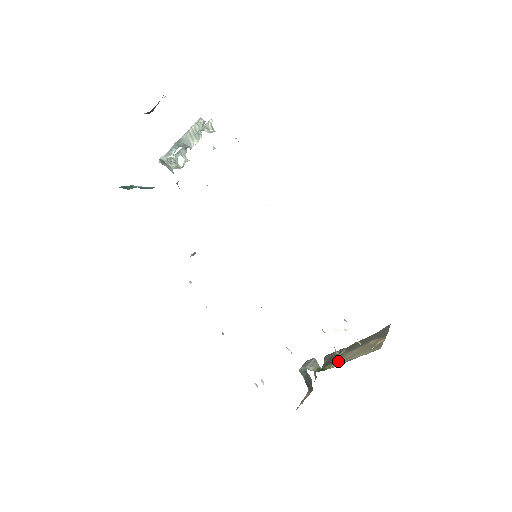
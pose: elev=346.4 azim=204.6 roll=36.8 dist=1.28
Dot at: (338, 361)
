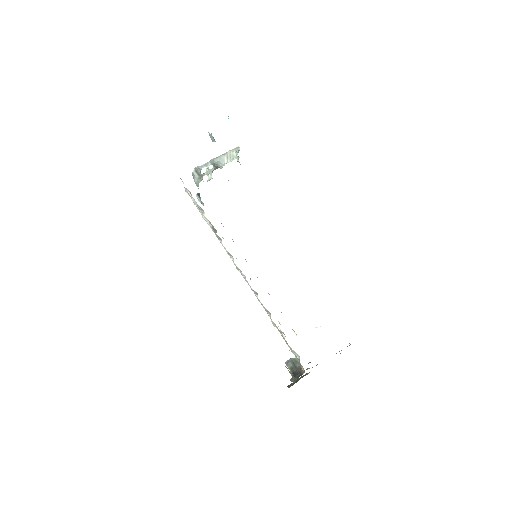
Dot at: occluded
